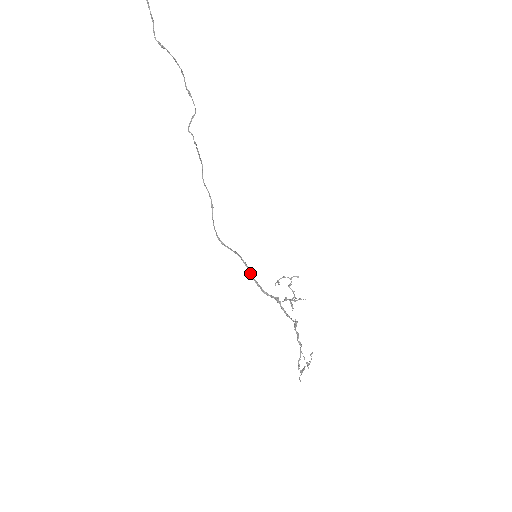
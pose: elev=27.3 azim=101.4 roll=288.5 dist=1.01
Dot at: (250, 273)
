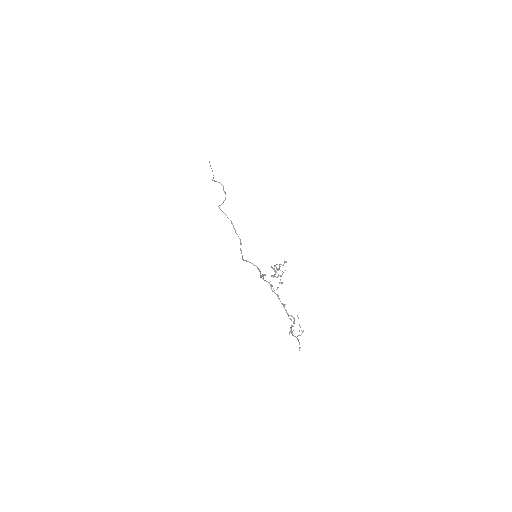
Dot at: (260, 273)
